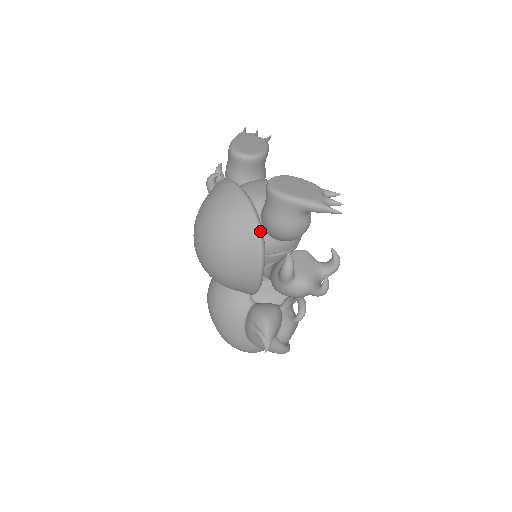
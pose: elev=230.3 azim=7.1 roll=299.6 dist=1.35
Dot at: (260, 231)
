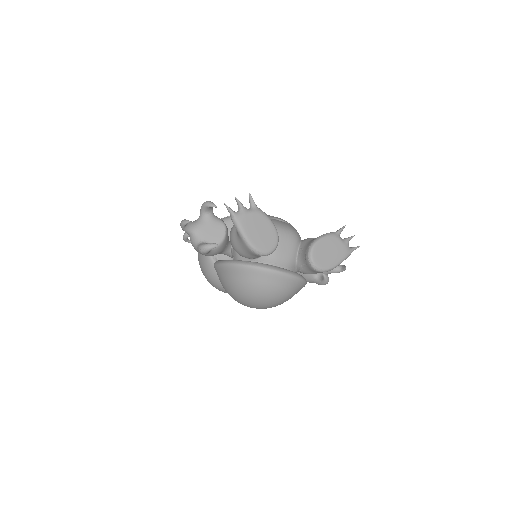
Dot at: (306, 282)
